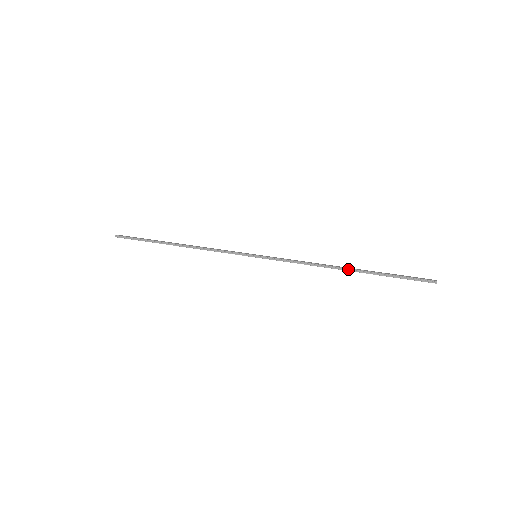
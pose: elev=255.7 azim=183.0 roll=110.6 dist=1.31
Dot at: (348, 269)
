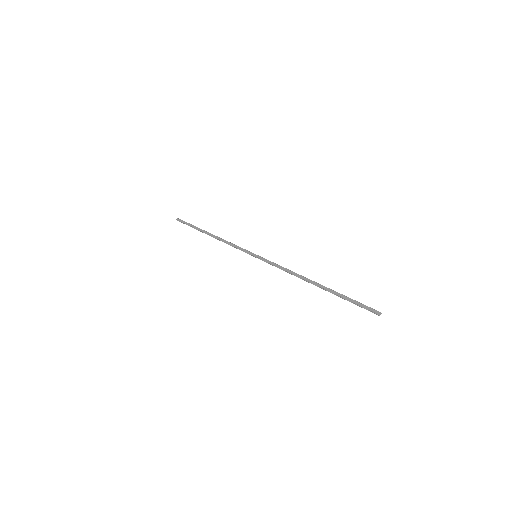
Dot at: (315, 285)
